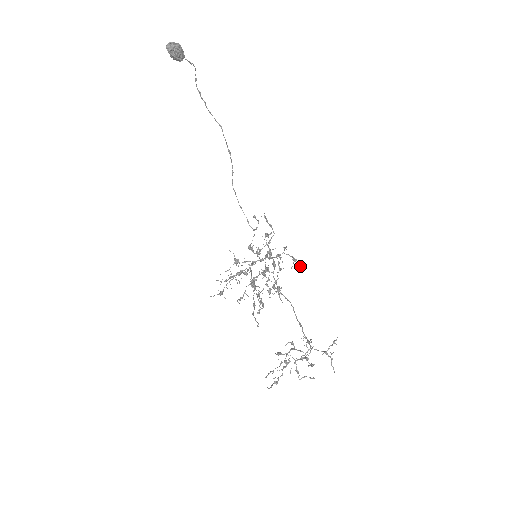
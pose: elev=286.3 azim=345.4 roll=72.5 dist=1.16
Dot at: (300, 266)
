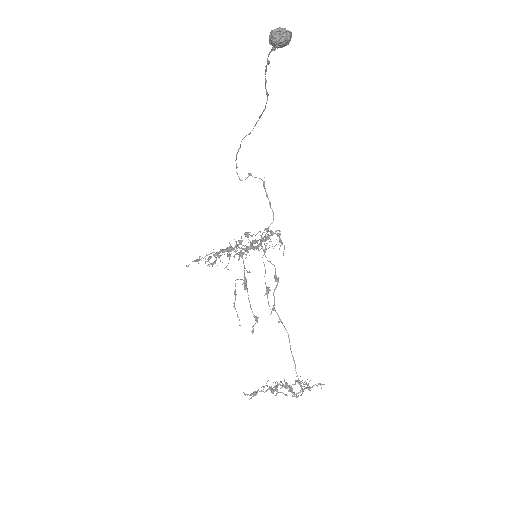
Dot at: occluded
